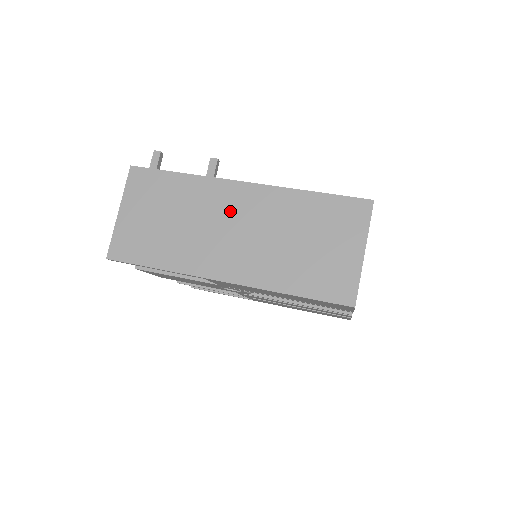
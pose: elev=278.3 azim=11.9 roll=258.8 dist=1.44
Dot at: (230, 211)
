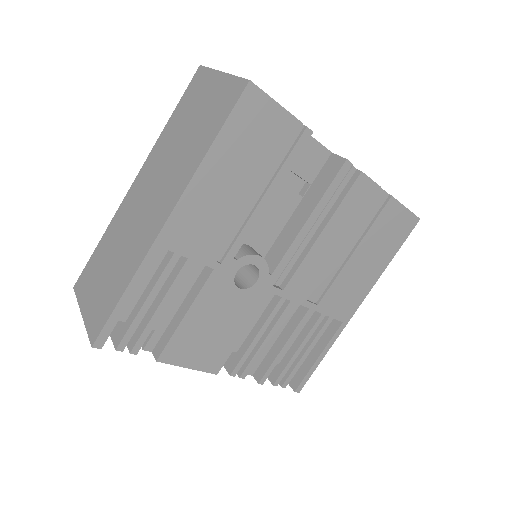
Dot at: (138, 199)
